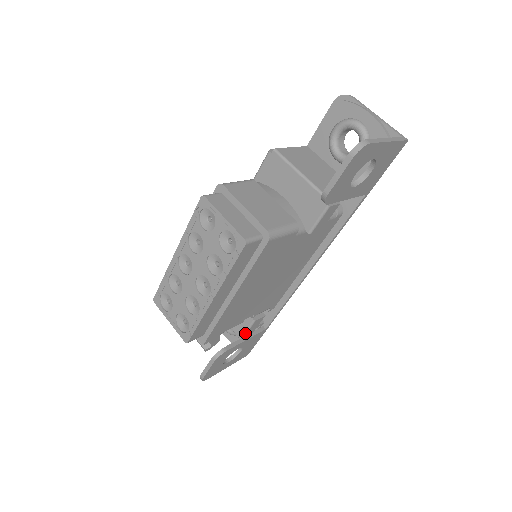
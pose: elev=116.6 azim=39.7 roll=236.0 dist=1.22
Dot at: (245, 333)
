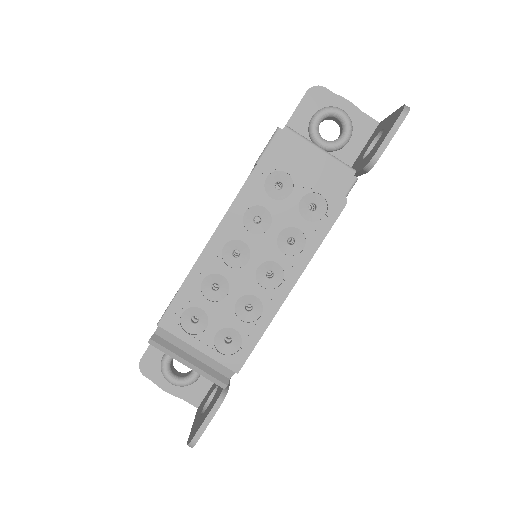
Dot at: occluded
